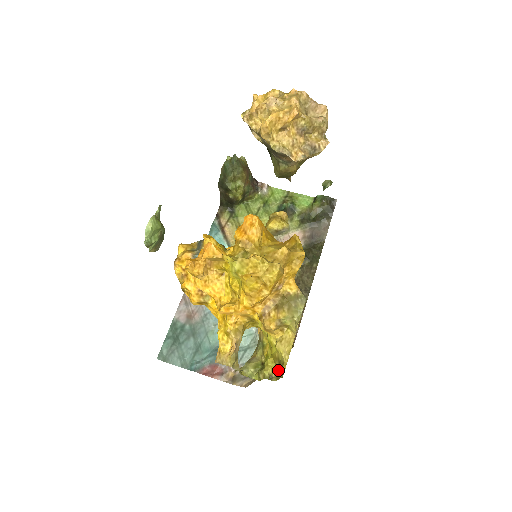
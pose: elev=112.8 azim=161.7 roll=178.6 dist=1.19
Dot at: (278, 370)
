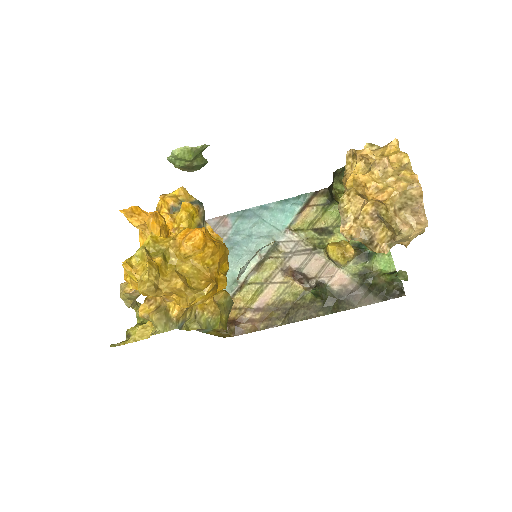
Dot at: occluded
